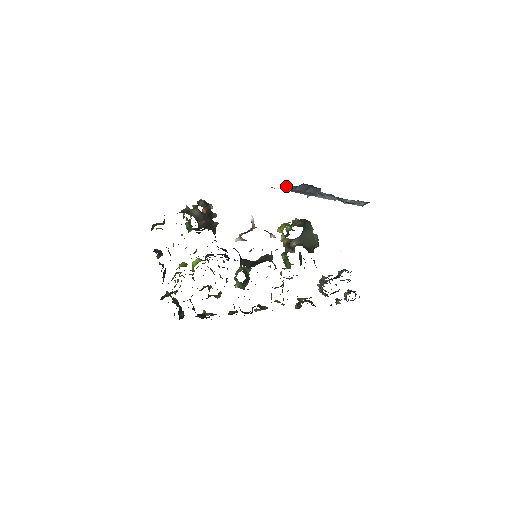
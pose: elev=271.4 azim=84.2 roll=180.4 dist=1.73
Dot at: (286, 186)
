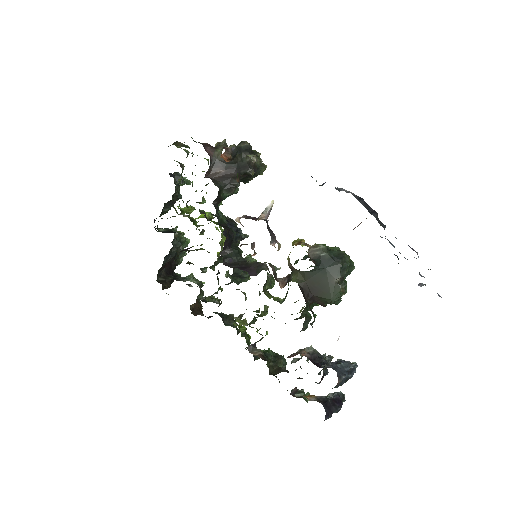
Dot at: (336, 188)
